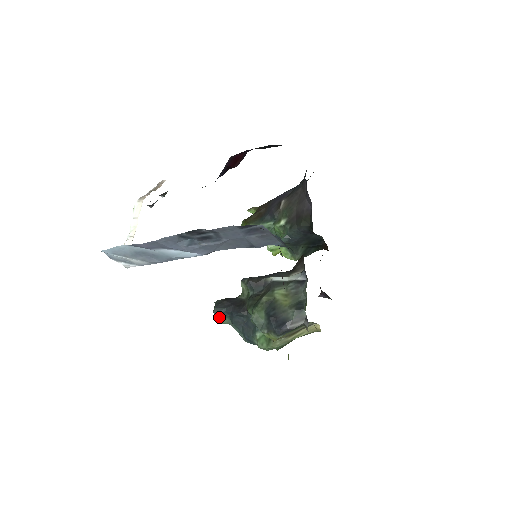
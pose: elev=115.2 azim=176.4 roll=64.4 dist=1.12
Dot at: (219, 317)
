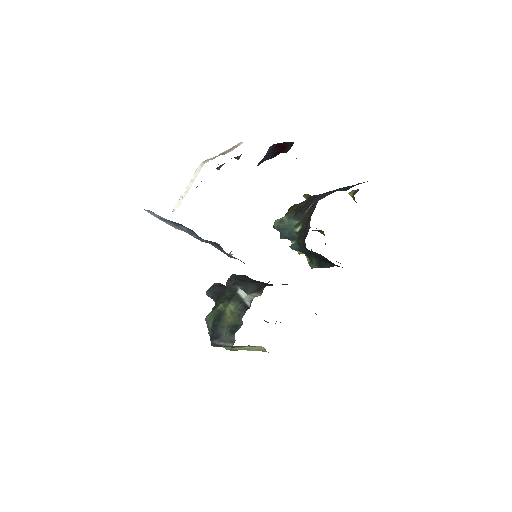
Dot at: occluded
